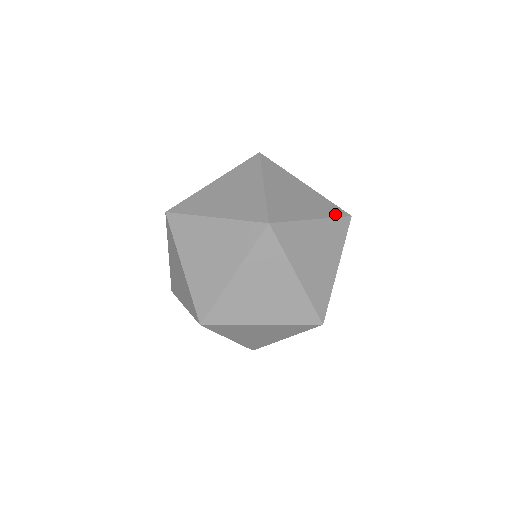
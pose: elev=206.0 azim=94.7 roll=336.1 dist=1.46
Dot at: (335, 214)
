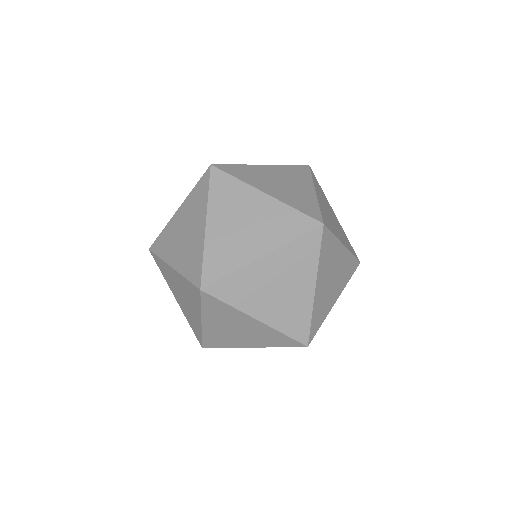
Dot at: (297, 232)
